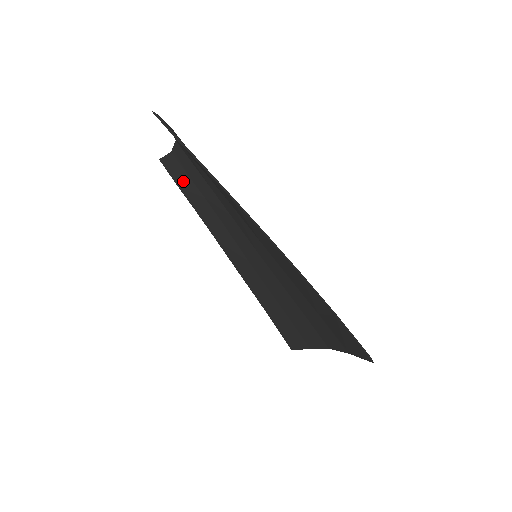
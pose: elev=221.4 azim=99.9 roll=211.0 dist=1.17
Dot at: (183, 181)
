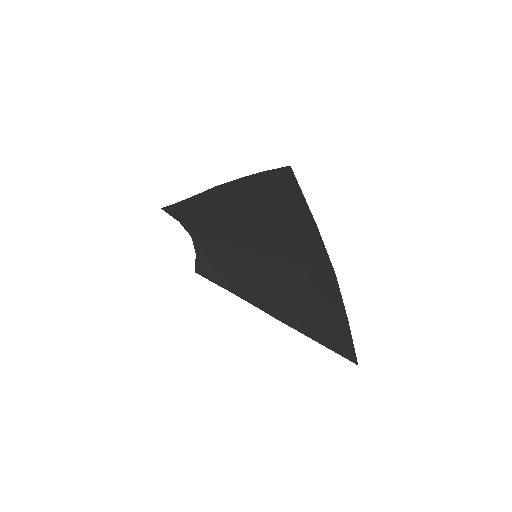
Dot at: (210, 270)
